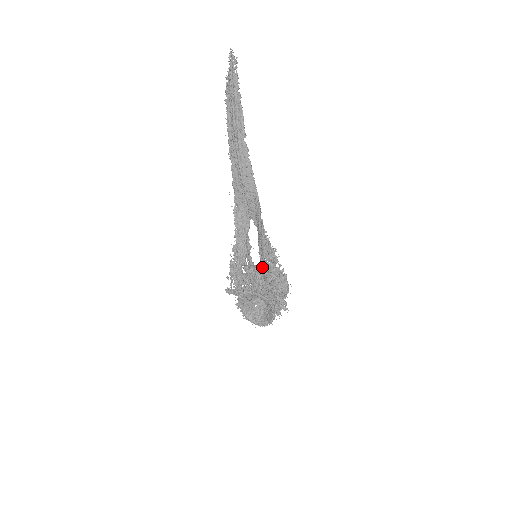
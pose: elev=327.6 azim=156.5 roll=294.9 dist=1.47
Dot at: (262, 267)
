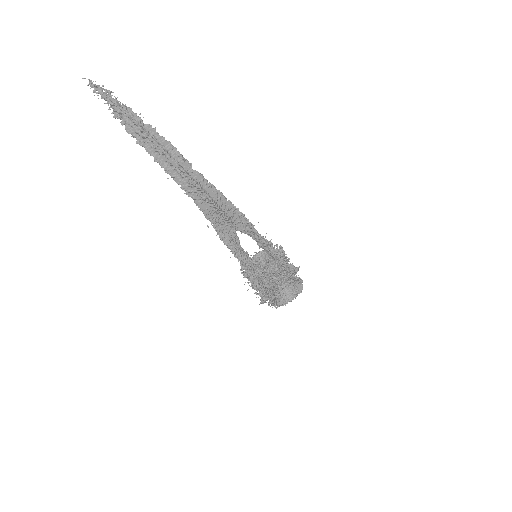
Dot at: (281, 260)
